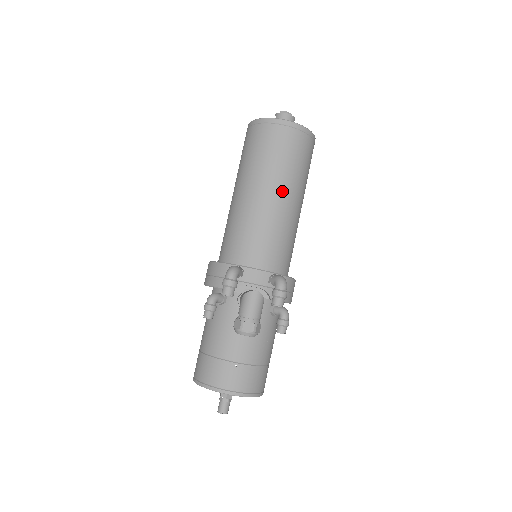
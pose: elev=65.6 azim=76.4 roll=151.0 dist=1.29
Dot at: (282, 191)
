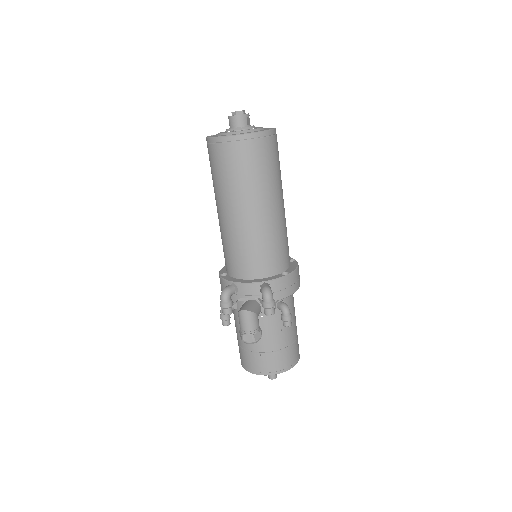
Dot at: (248, 206)
